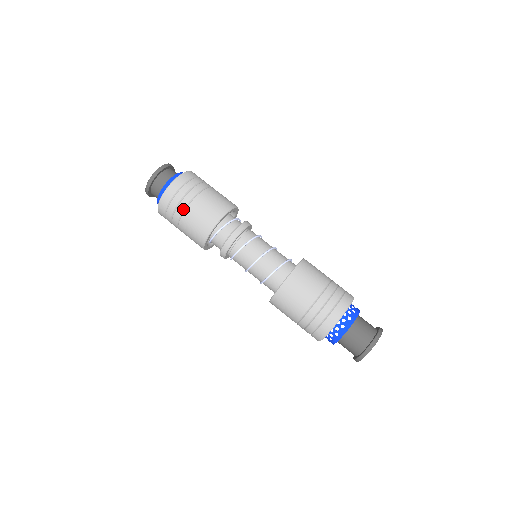
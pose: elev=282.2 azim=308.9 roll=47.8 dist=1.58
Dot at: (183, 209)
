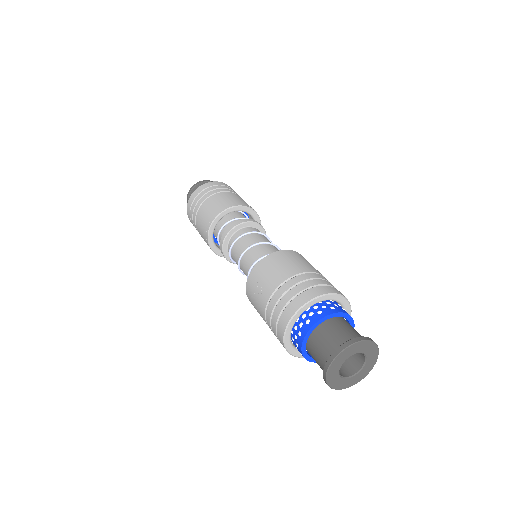
Dot at: (195, 219)
